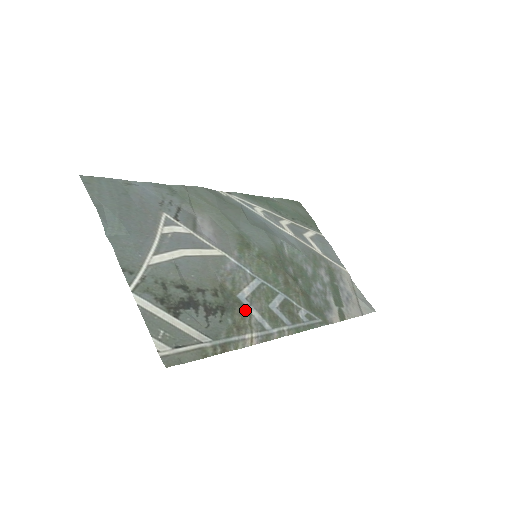
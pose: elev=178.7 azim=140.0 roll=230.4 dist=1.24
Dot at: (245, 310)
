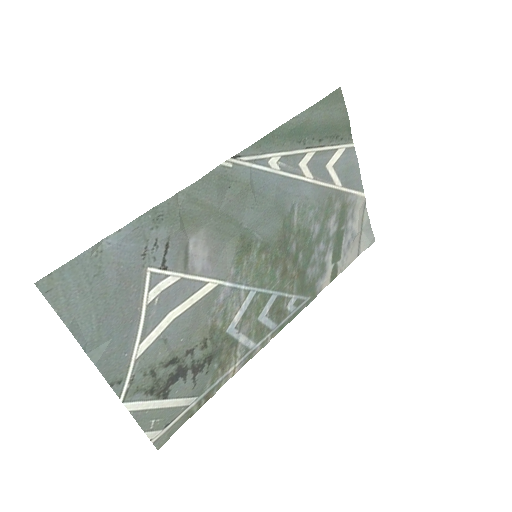
Dot at: (232, 343)
